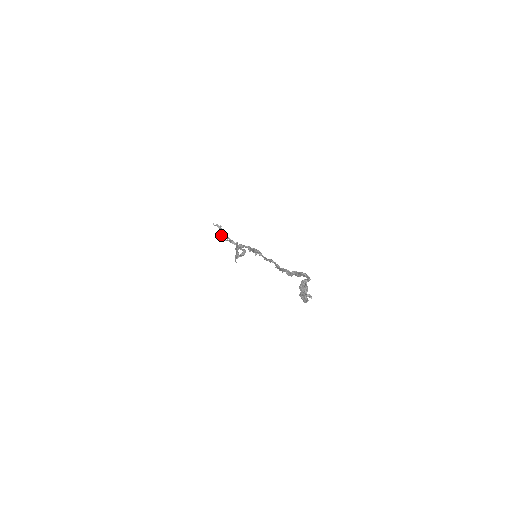
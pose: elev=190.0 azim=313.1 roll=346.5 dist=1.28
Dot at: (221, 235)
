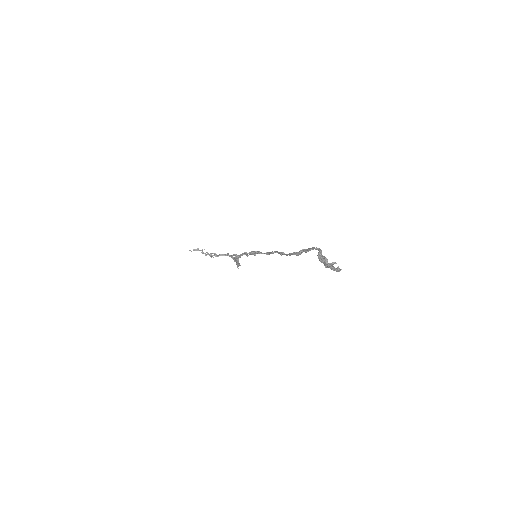
Dot at: (205, 255)
